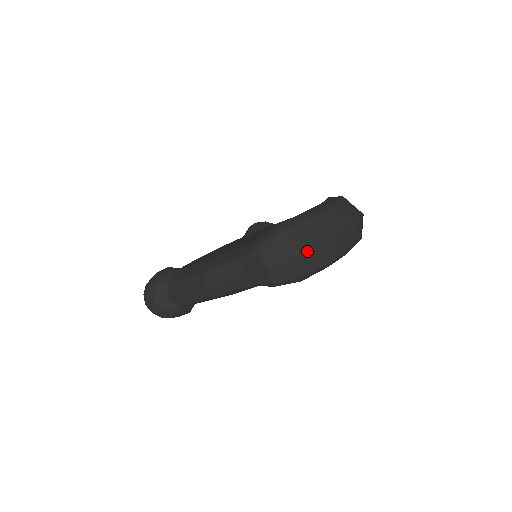
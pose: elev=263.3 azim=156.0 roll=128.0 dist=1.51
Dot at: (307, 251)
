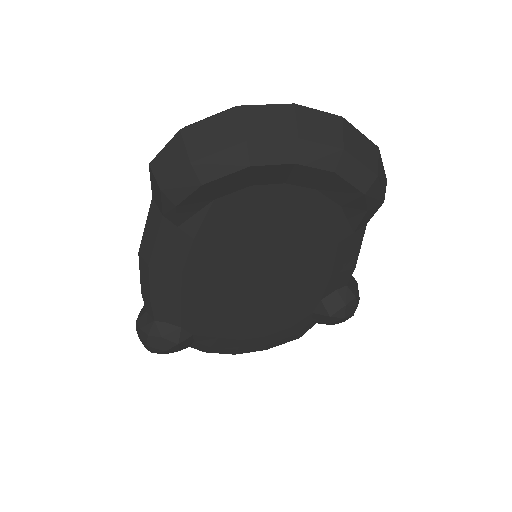
Dot at: (193, 128)
